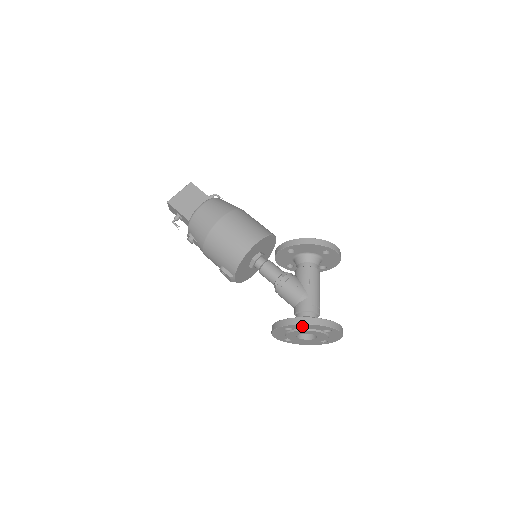
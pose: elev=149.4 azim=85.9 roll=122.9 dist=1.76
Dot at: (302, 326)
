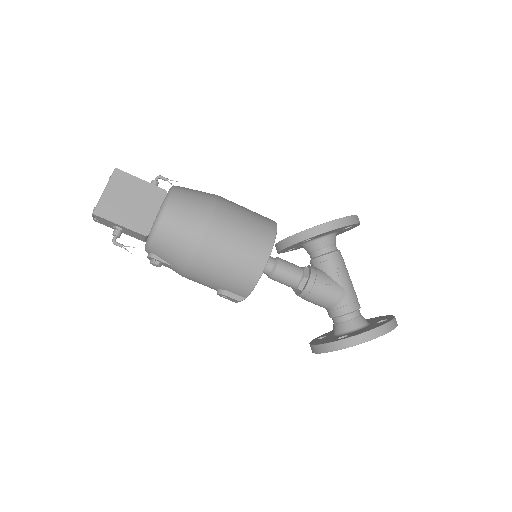
Dot at: occluded
